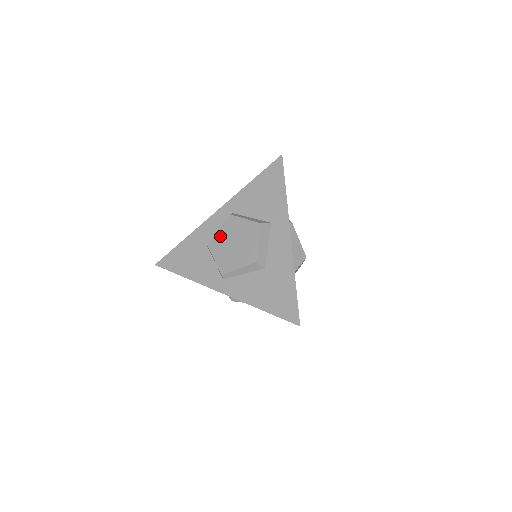
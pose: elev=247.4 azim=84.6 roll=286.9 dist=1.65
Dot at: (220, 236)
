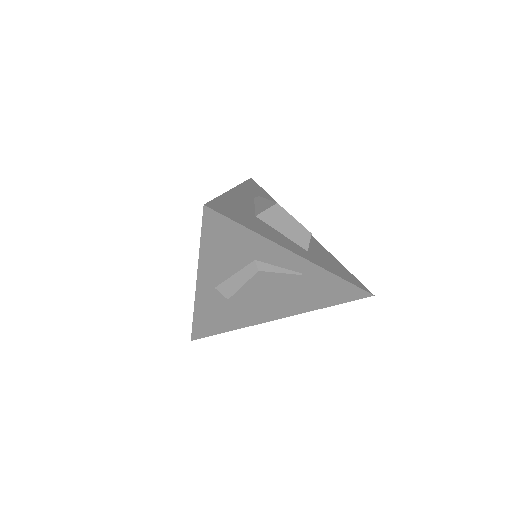
Dot at: occluded
